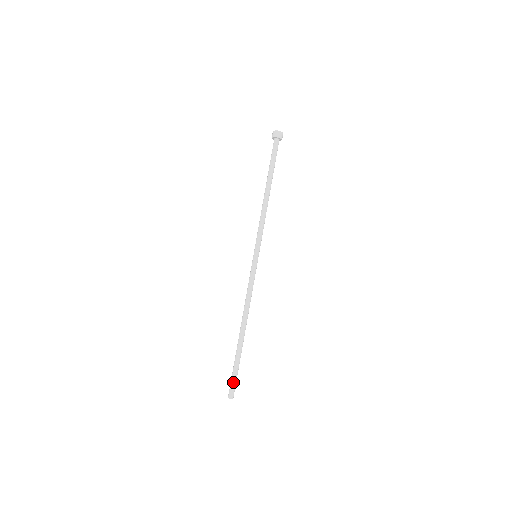
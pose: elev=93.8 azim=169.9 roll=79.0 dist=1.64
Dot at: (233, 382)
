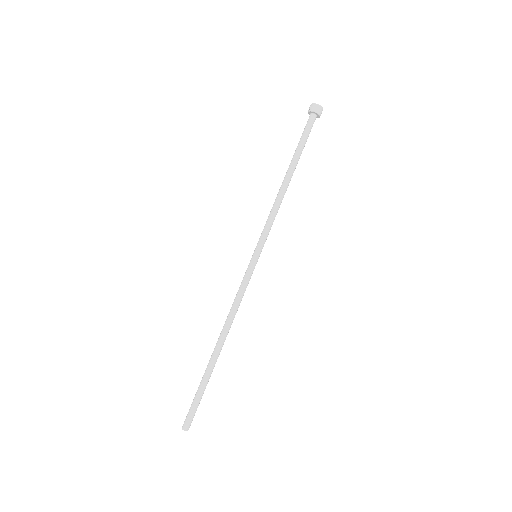
Dot at: (195, 411)
